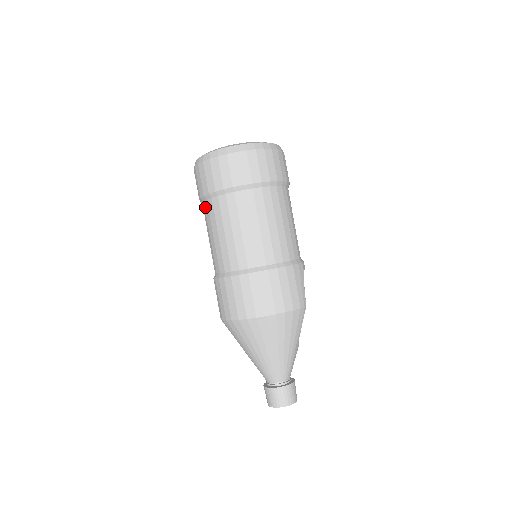
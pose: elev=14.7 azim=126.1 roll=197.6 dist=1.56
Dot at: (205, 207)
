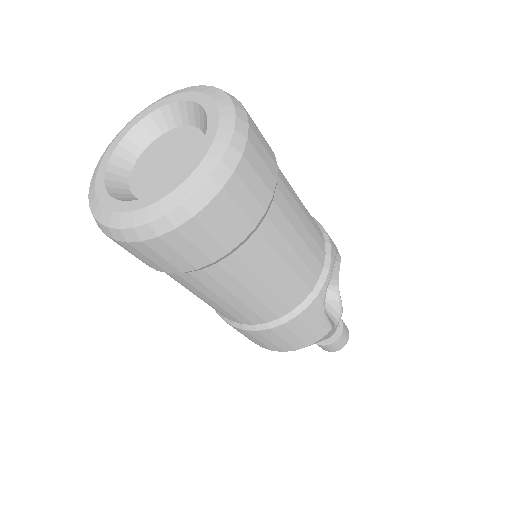
Dot at: occluded
